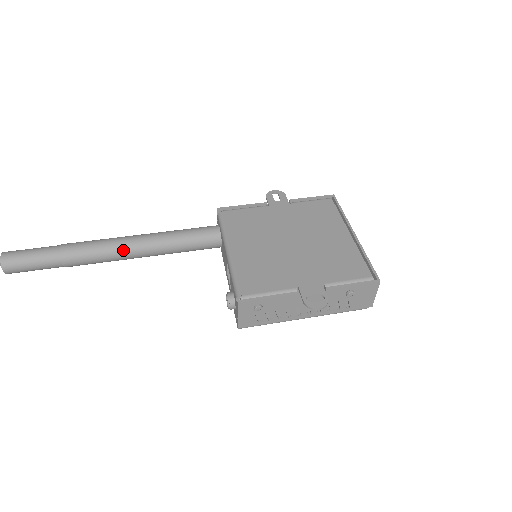
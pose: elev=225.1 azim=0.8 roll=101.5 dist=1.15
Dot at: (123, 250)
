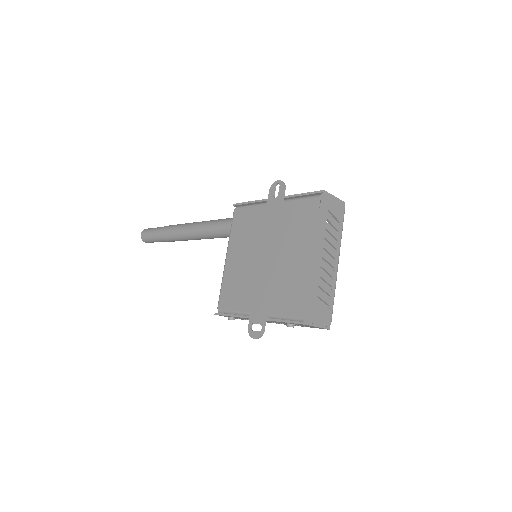
Dot at: (188, 237)
